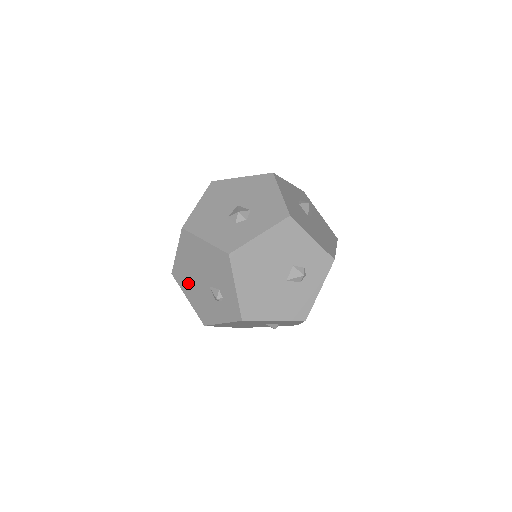
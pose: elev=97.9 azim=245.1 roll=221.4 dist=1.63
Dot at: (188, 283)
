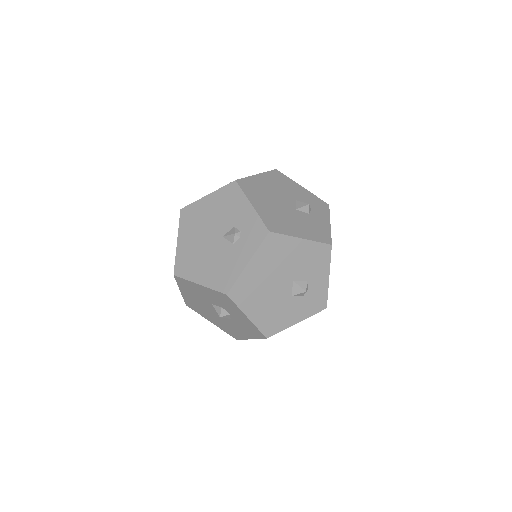
Dot at: (196, 262)
